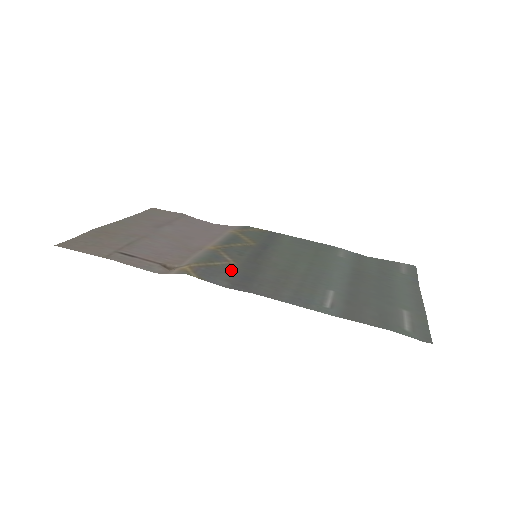
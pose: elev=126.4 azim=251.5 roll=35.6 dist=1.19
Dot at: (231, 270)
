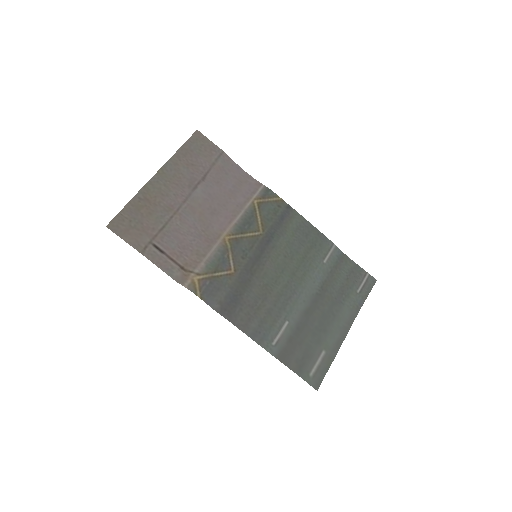
Dot at: (227, 286)
